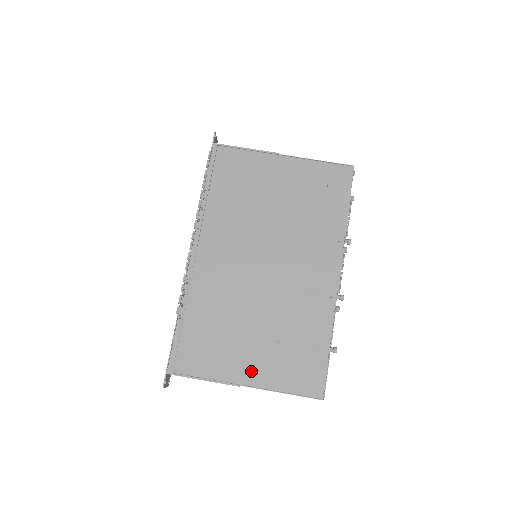
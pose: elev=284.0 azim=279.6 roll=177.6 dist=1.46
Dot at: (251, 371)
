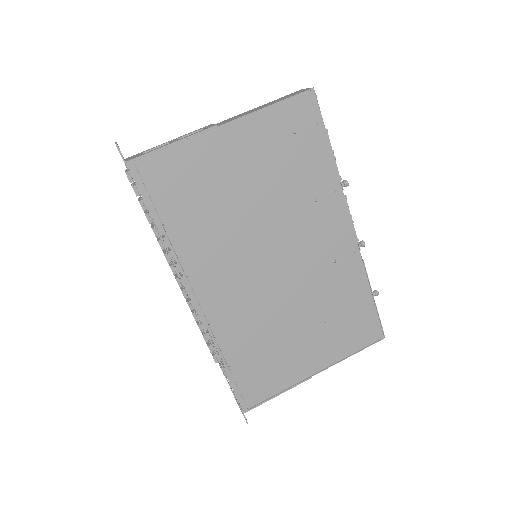
Dot at: (315, 360)
